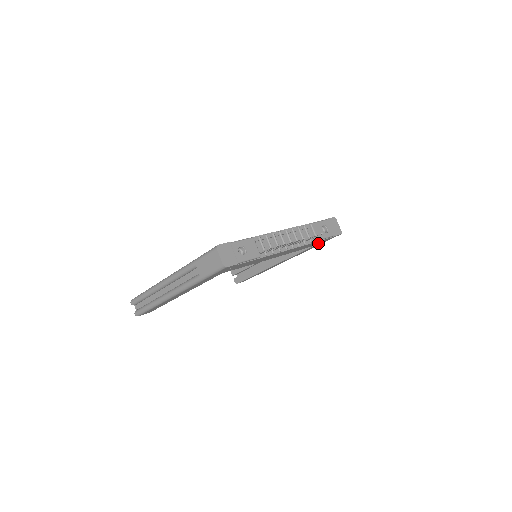
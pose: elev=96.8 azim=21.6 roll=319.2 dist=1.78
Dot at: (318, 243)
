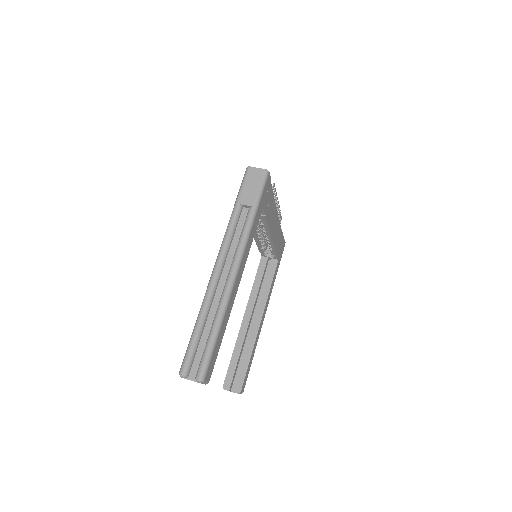
Dot at: (279, 253)
